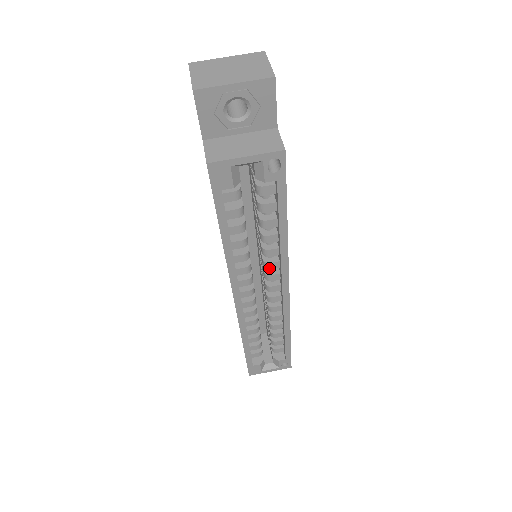
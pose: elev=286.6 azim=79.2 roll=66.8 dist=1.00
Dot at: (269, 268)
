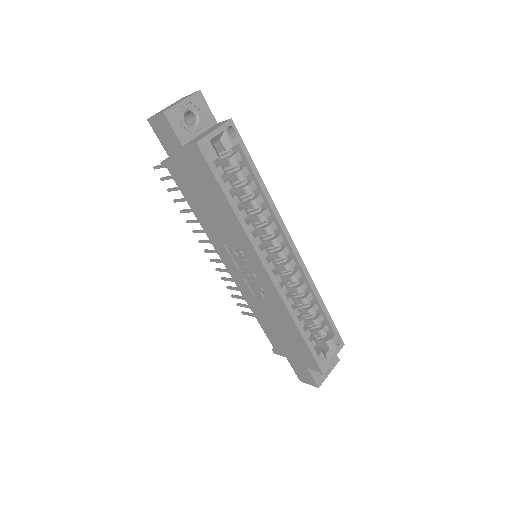
Dot at: (271, 231)
